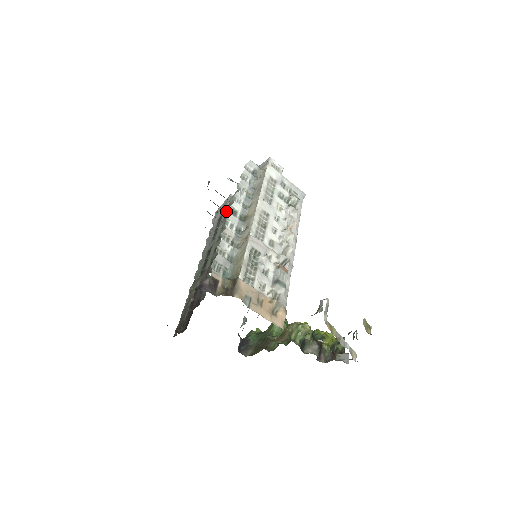
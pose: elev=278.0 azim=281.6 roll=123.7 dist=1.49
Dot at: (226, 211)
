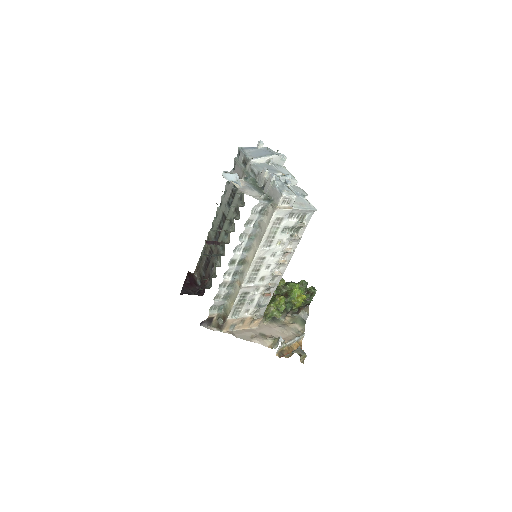
Dot at: occluded
